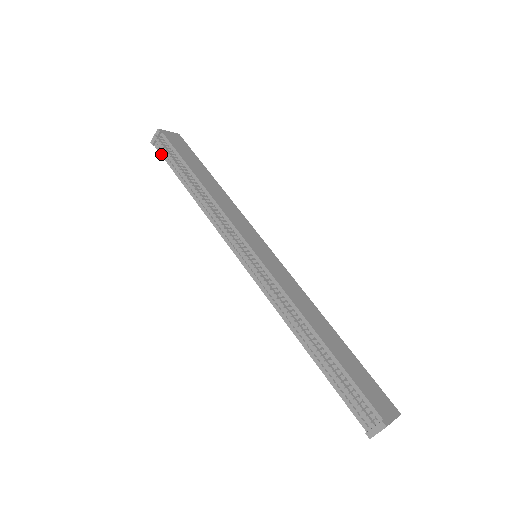
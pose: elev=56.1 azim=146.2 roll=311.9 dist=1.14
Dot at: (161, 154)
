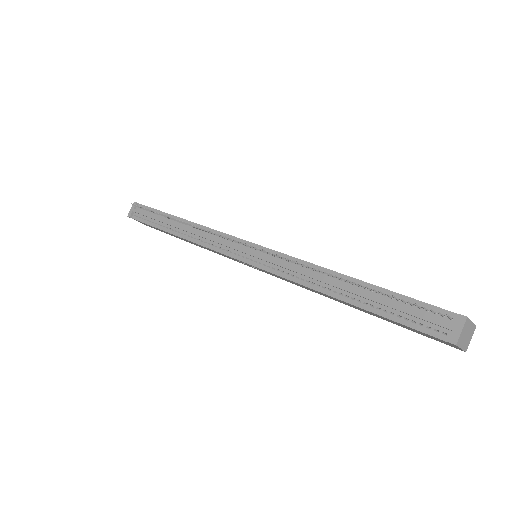
Dot at: (139, 220)
